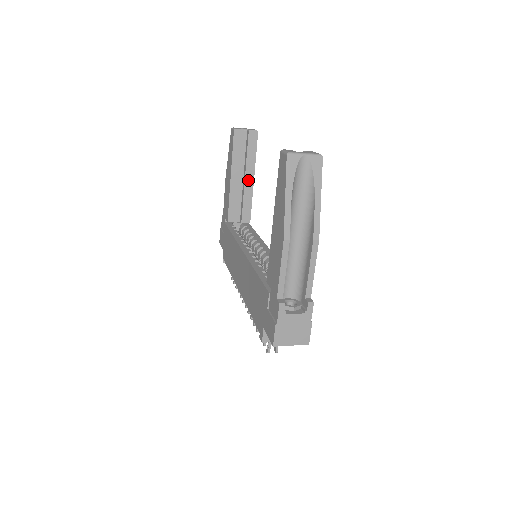
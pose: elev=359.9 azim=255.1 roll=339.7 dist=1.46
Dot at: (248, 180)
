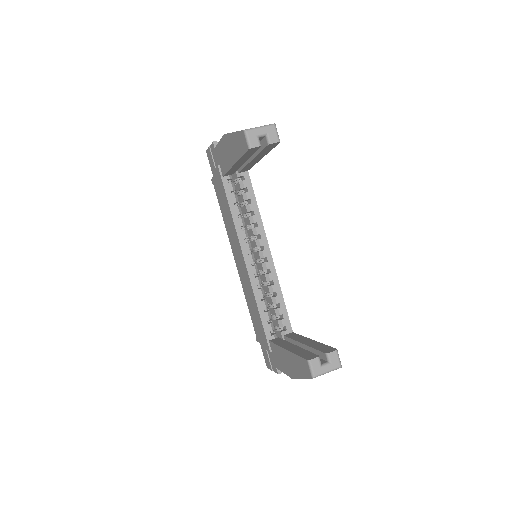
Dot at: (255, 160)
